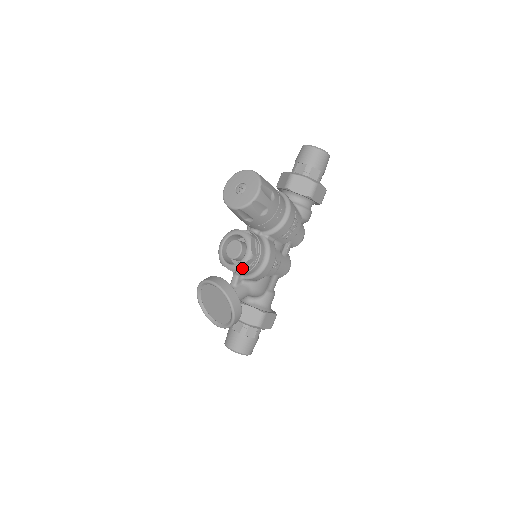
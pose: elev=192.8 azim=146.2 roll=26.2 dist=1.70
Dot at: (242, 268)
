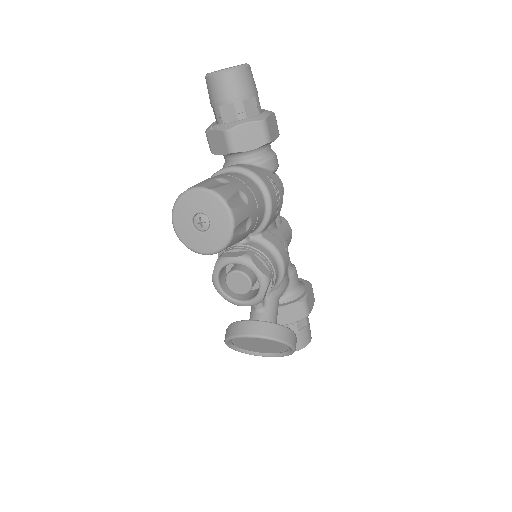
Dot at: (264, 296)
